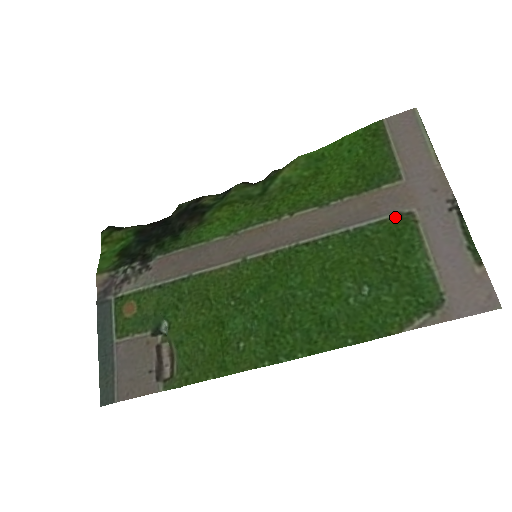
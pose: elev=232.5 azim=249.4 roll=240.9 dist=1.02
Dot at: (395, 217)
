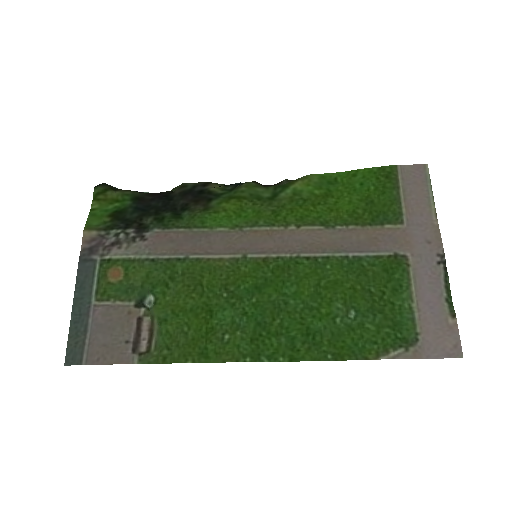
Dot at: (391, 256)
